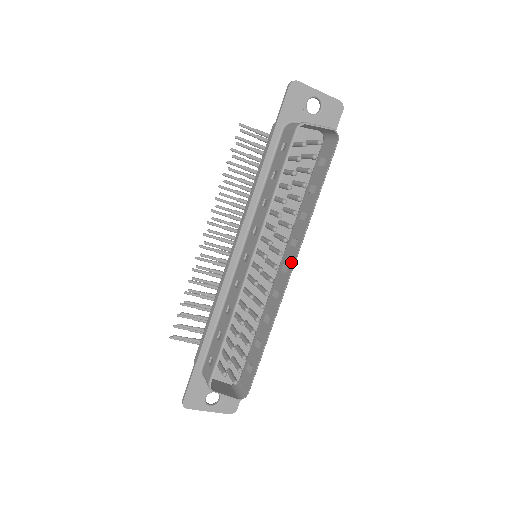
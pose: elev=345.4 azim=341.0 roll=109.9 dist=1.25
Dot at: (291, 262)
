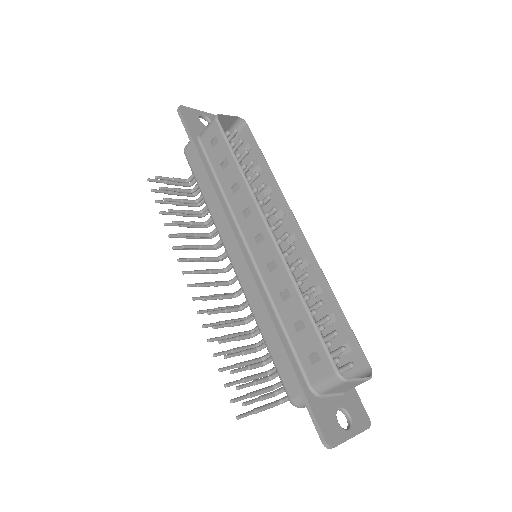
Dot at: (293, 226)
